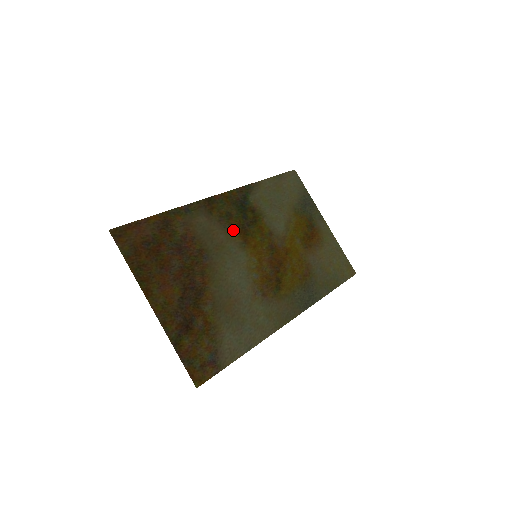
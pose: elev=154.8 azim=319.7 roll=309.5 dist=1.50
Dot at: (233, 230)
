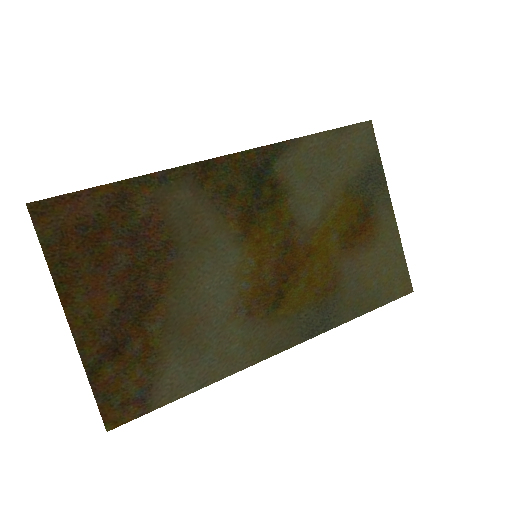
Dot at: (231, 214)
